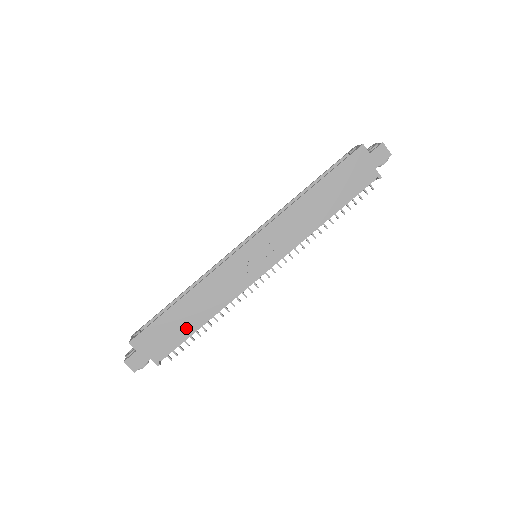
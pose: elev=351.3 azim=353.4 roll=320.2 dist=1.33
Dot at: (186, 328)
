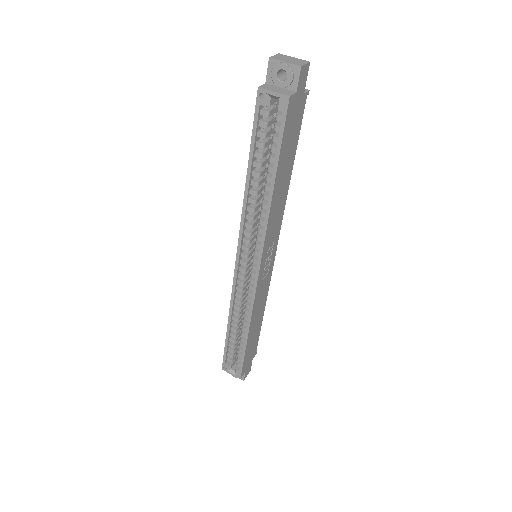
Dot at: (258, 331)
